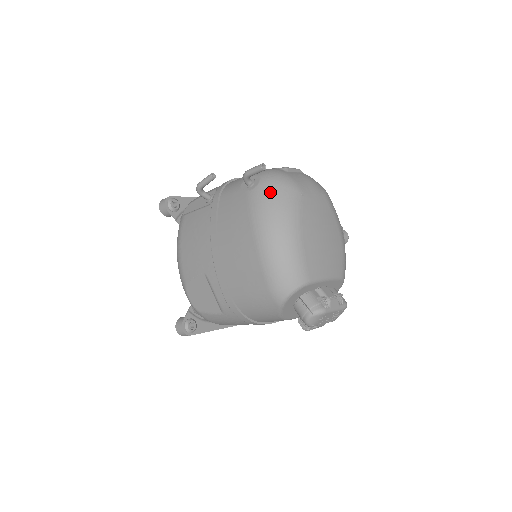
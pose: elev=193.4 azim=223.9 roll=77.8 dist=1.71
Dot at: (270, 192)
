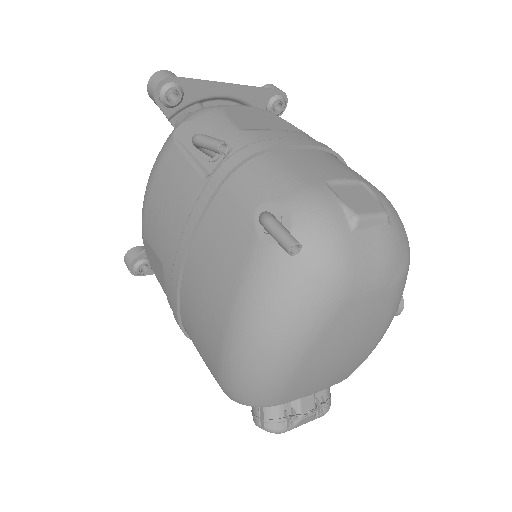
Dot at: (290, 277)
